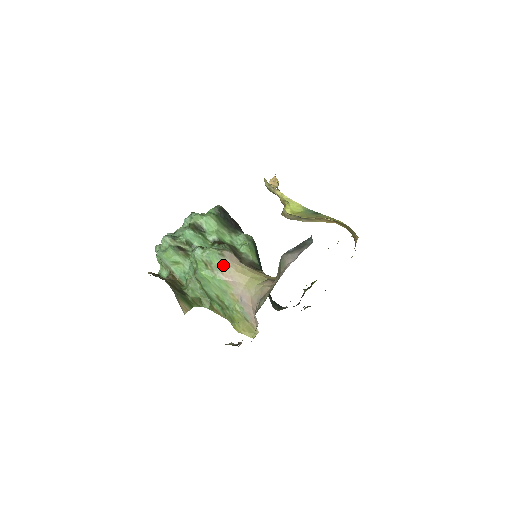
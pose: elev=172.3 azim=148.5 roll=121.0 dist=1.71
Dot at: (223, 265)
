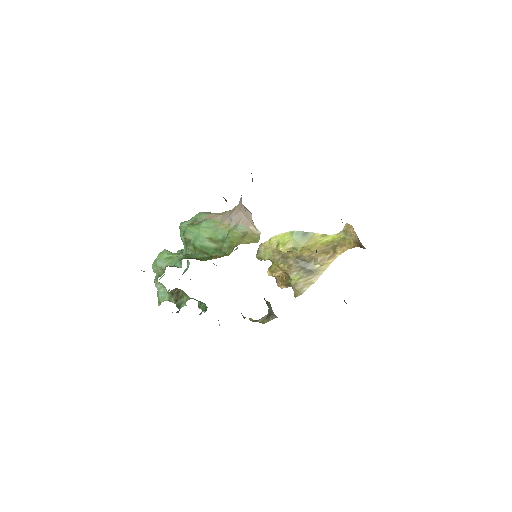
Dot at: (207, 214)
